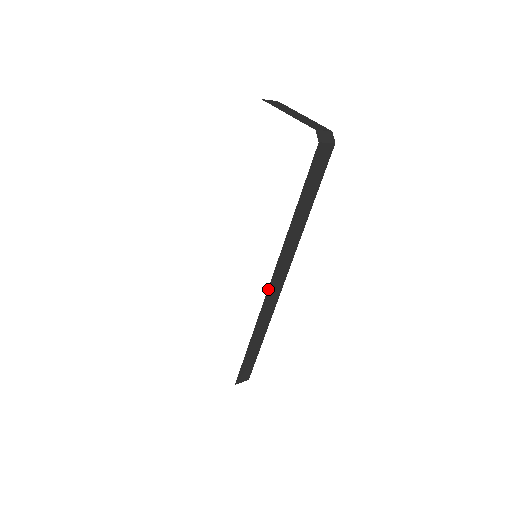
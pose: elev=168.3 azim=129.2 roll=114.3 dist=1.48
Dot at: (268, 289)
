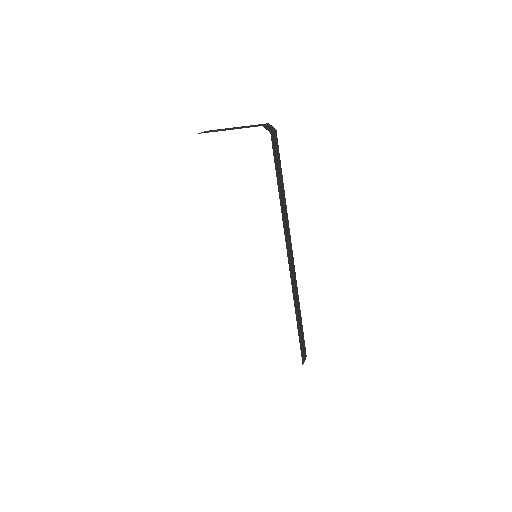
Dot at: (289, 267)
